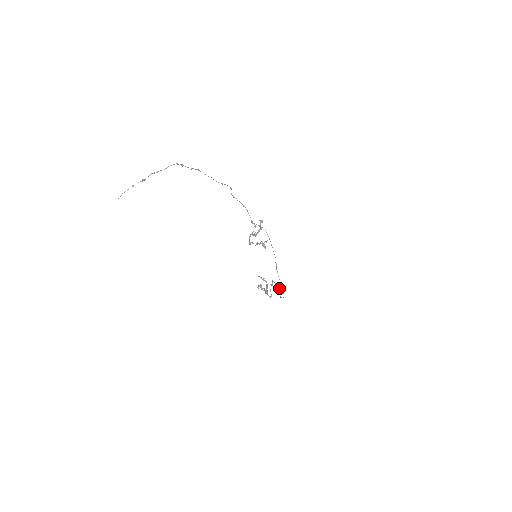
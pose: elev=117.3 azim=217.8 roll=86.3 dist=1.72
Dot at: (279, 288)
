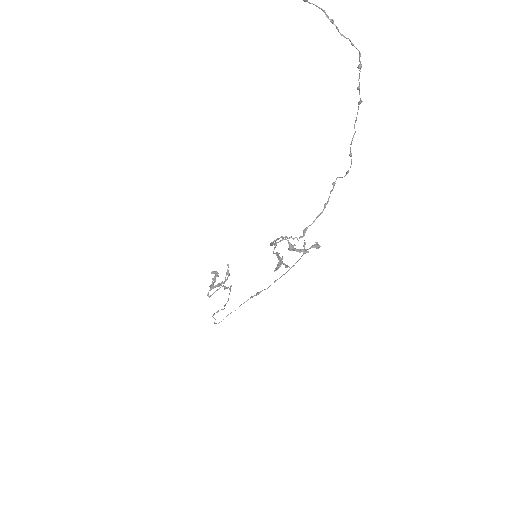
Dot at: occluded
